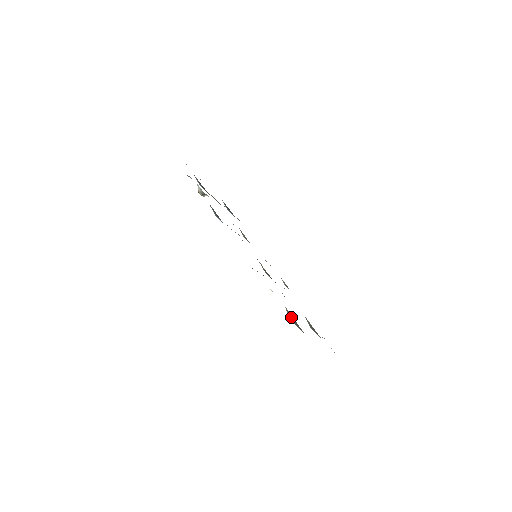
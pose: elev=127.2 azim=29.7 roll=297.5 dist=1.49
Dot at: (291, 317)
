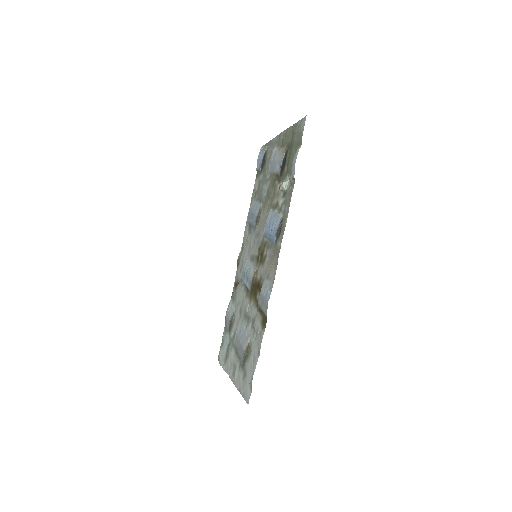
Dot at: (247, 351)
